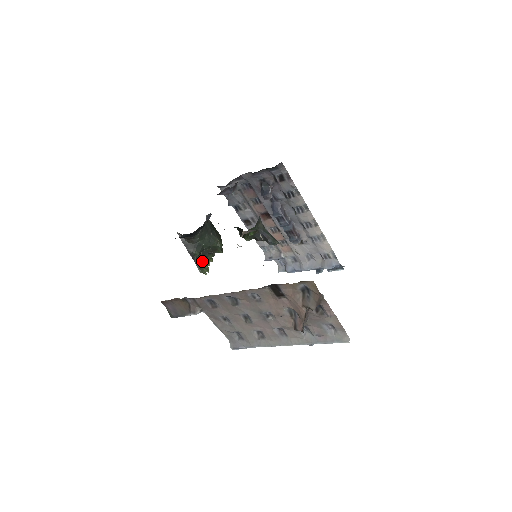
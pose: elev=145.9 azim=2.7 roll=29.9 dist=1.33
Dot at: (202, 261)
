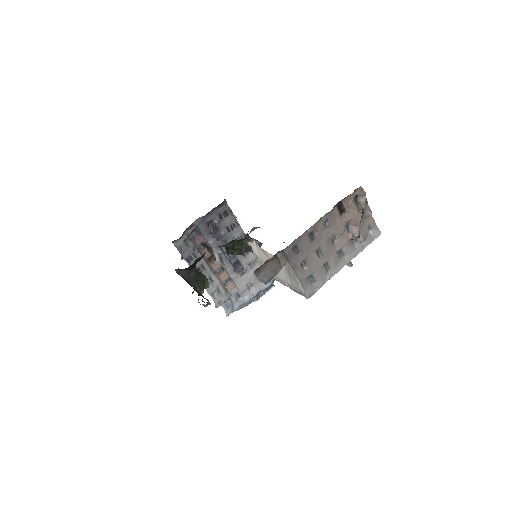
Dot at: occluded
